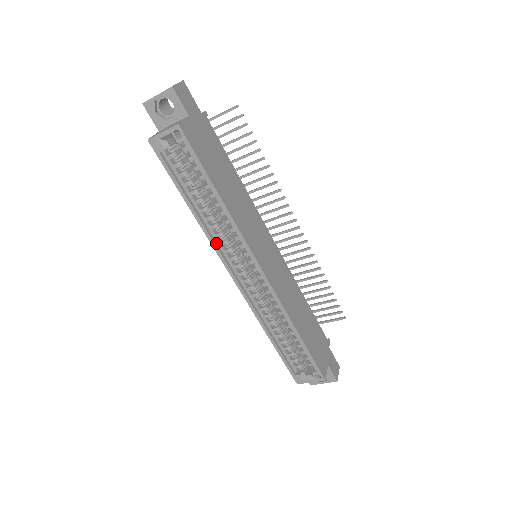
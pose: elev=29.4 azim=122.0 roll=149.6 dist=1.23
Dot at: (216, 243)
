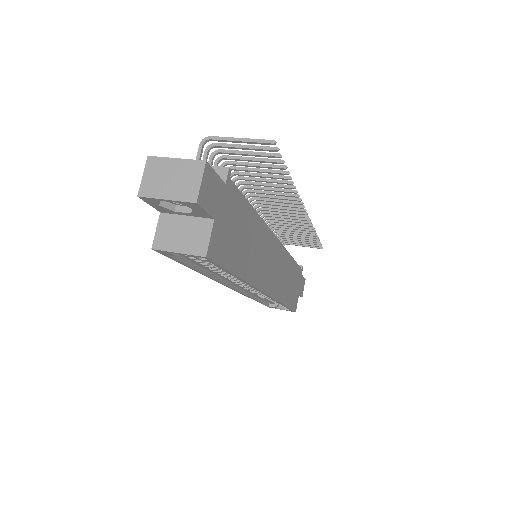
Dot at: (221, 278)
